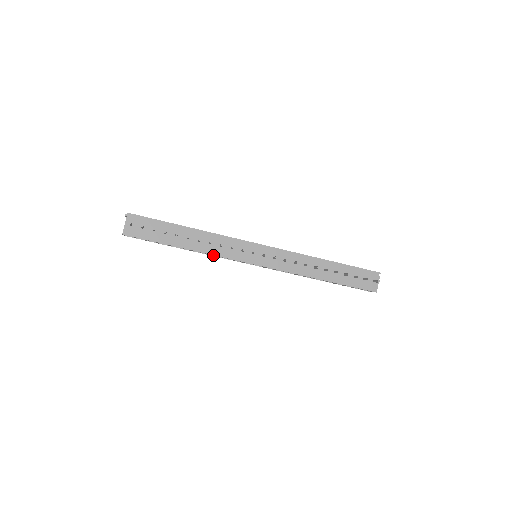
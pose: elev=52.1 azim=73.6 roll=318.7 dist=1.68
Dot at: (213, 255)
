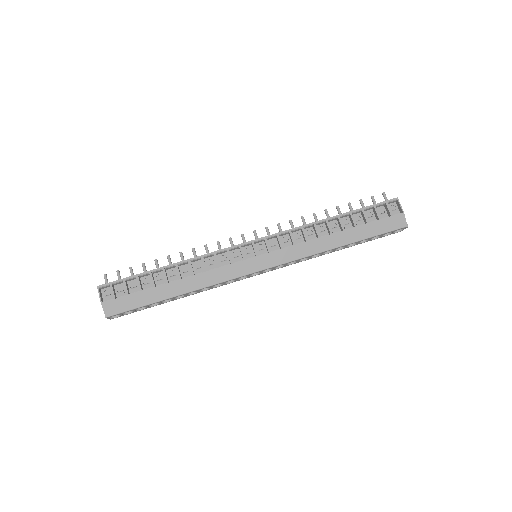
Dot at: (203, 259)
